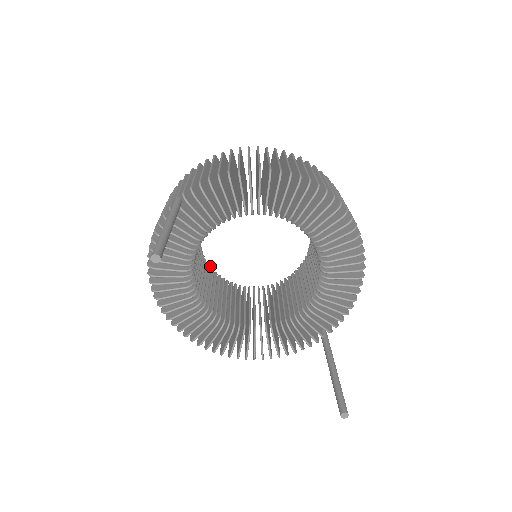
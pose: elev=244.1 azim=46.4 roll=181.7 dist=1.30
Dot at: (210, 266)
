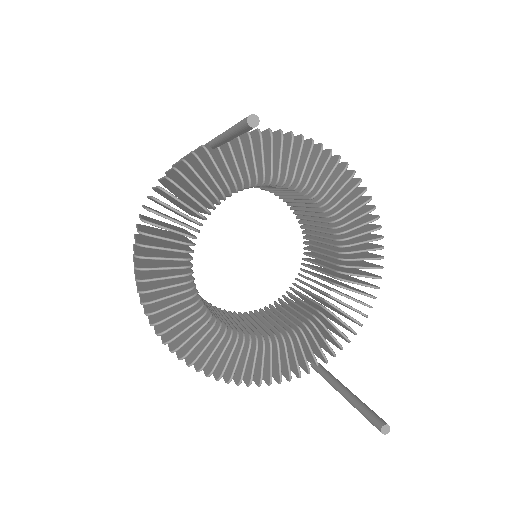
Dot at: occluded
